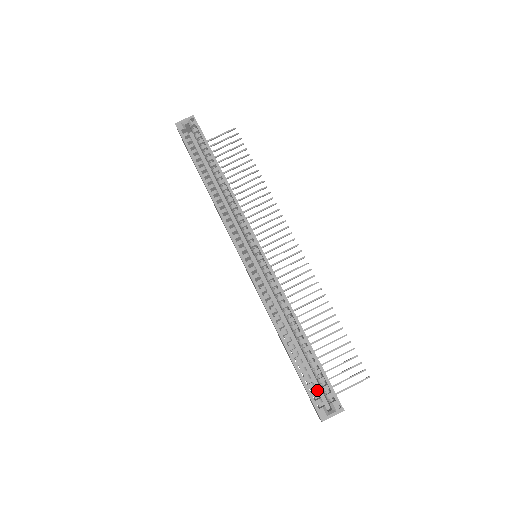
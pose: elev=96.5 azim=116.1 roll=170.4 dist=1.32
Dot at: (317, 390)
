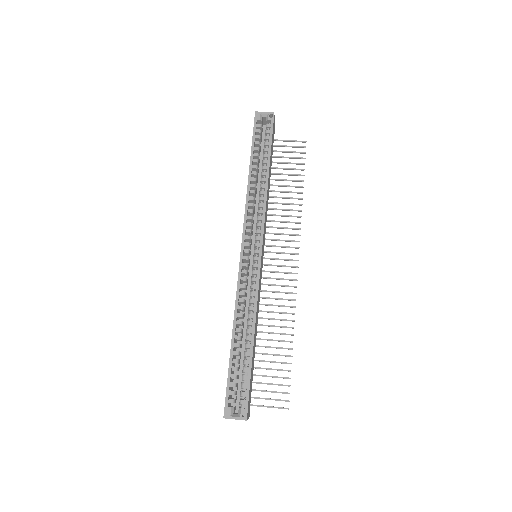
Dot at: (238, 392)
